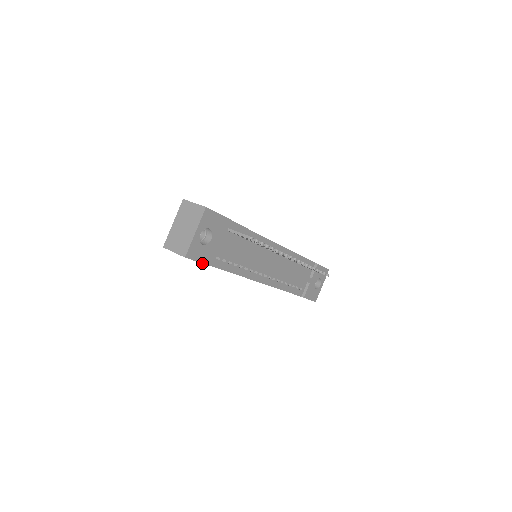
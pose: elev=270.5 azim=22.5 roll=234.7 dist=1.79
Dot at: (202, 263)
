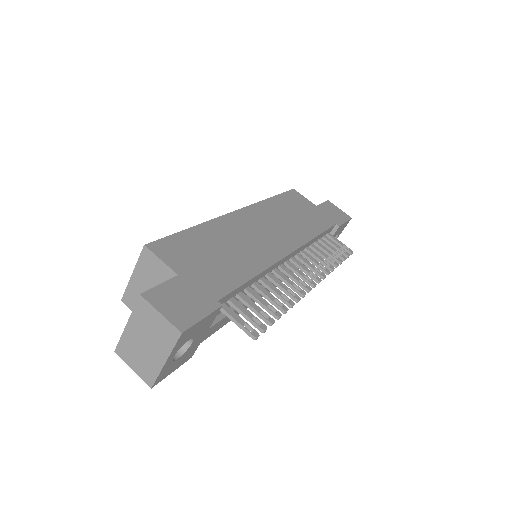
Dot at: (178, 367)
